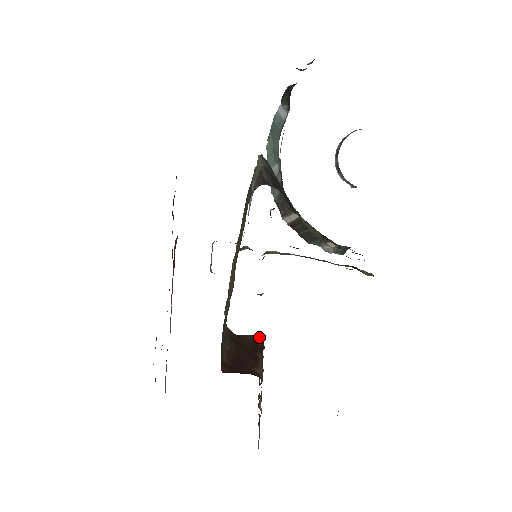
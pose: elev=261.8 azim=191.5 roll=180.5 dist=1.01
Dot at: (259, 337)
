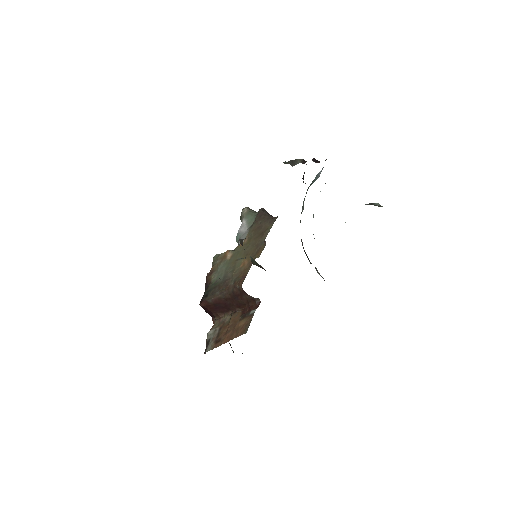
Dot at: (256, 301)
